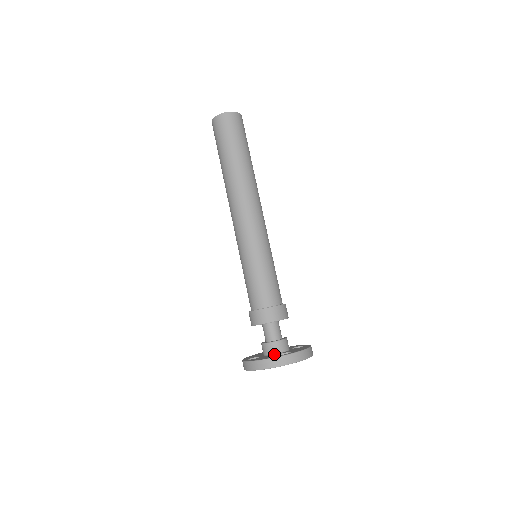
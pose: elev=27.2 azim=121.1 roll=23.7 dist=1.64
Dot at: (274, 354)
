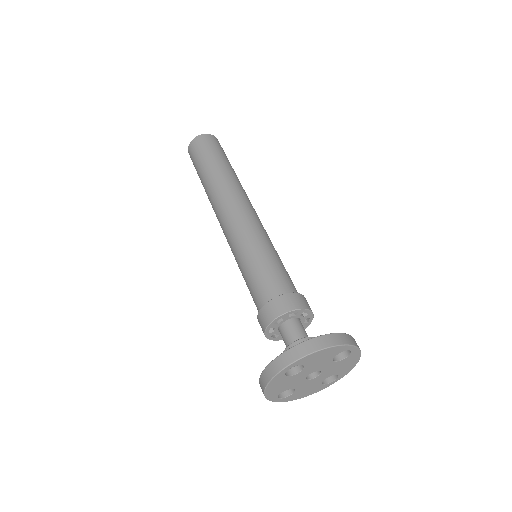
Dot at: occluded
